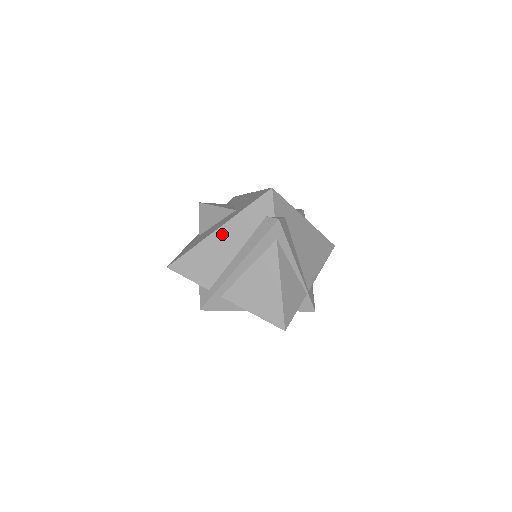
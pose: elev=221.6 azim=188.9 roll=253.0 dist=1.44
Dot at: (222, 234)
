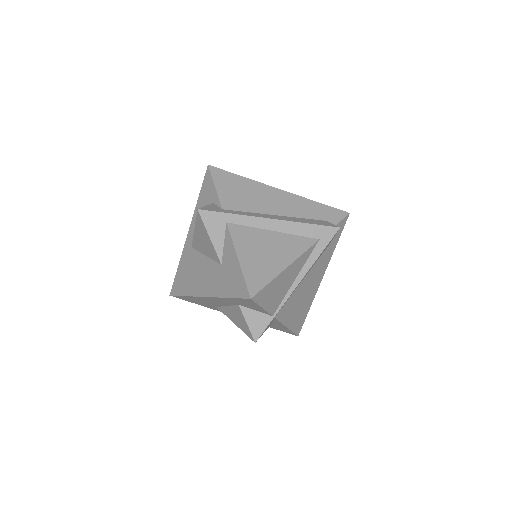
Dot at: (280, 195)
